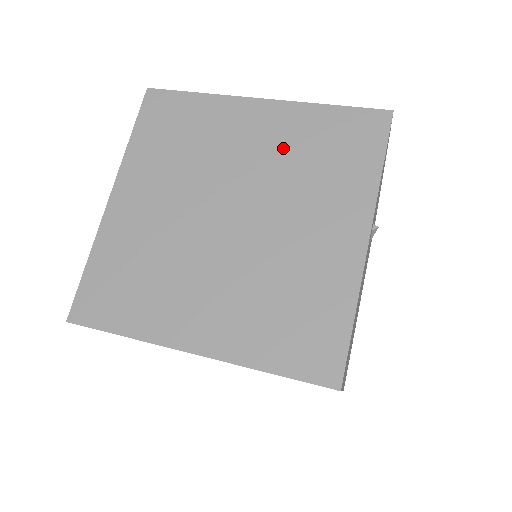
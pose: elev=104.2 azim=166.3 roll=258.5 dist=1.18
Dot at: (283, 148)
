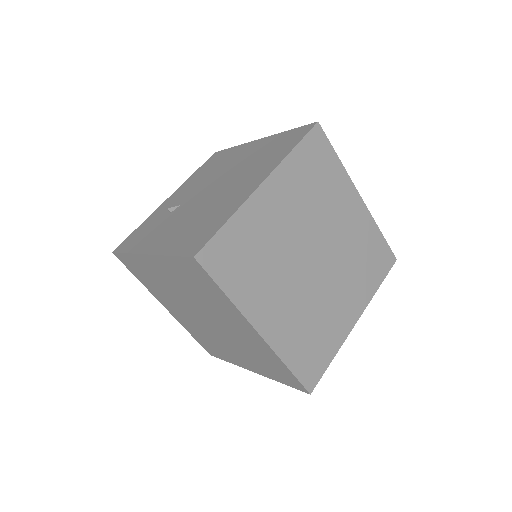
Dot at: (354, 238)
